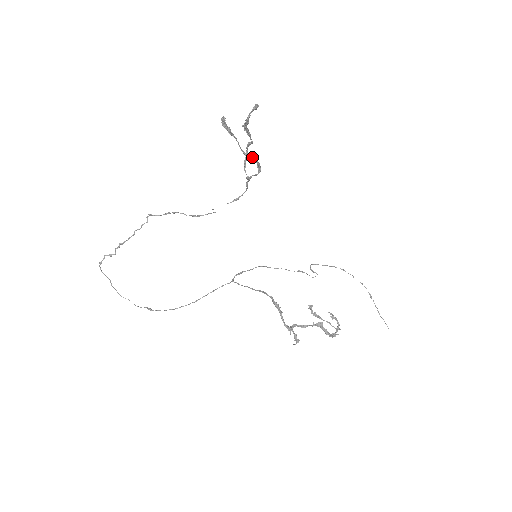
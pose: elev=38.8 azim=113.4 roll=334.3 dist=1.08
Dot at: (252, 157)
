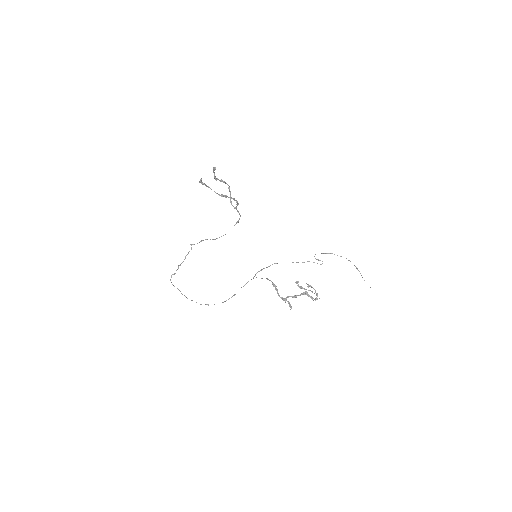
Dot at: (226, 196)
